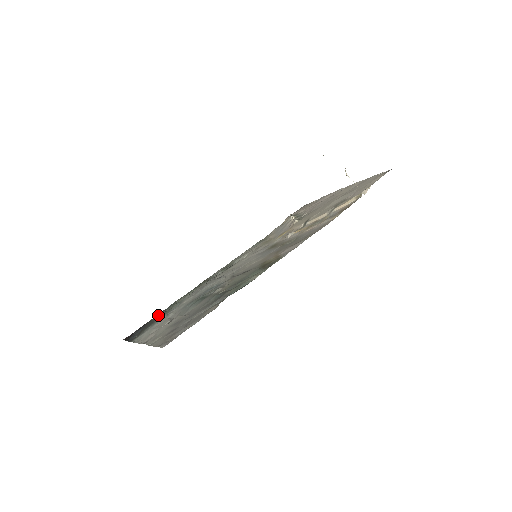
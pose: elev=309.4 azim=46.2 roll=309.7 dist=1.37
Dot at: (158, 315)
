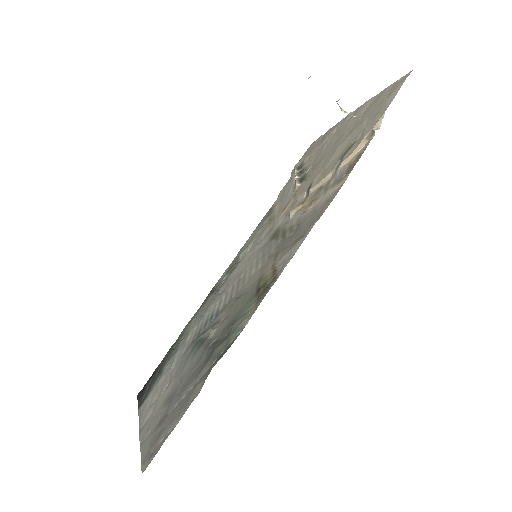
Dot at: (167, 355)
